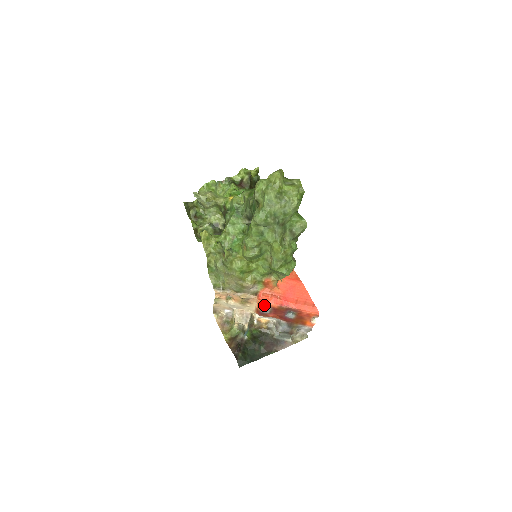
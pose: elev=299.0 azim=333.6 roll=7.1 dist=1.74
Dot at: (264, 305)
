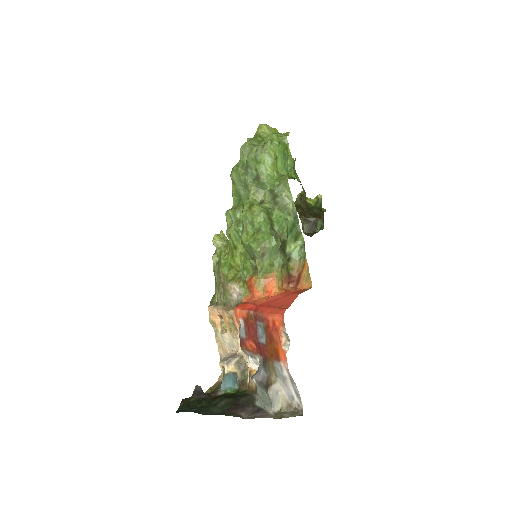
Dot at: (238, 317)
